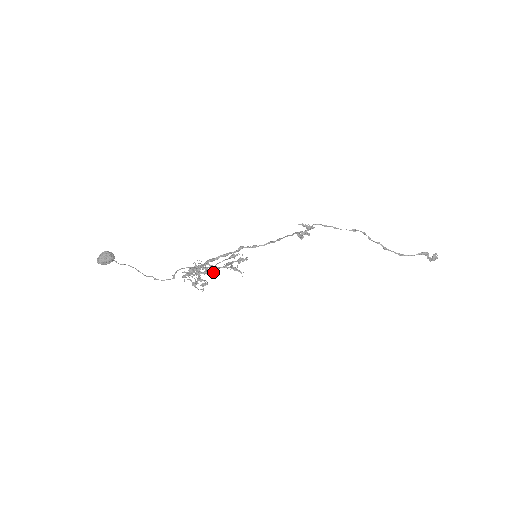
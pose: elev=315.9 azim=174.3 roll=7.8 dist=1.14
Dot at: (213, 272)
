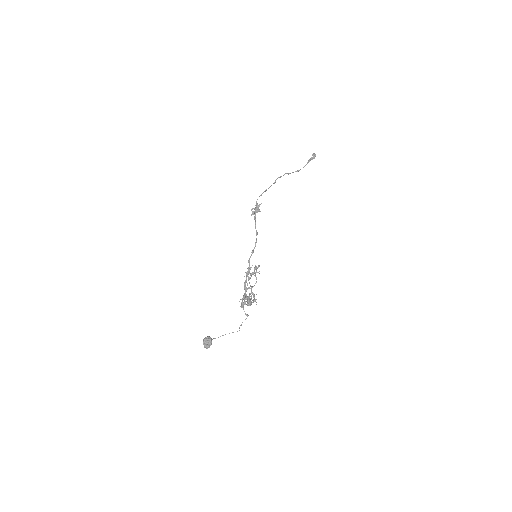
Dot at: occluded
